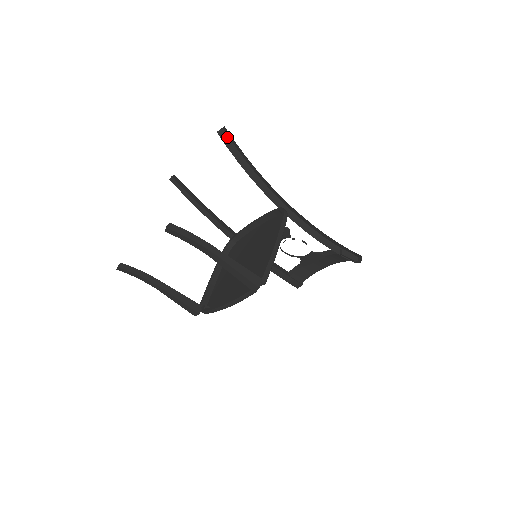
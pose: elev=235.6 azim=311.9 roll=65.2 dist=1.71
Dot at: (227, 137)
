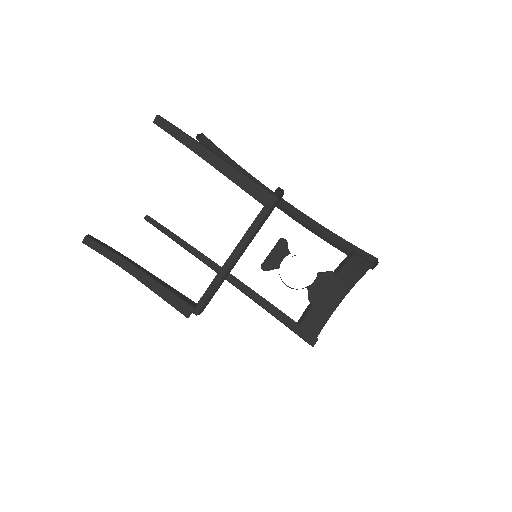
Dot at: (206, 144)
